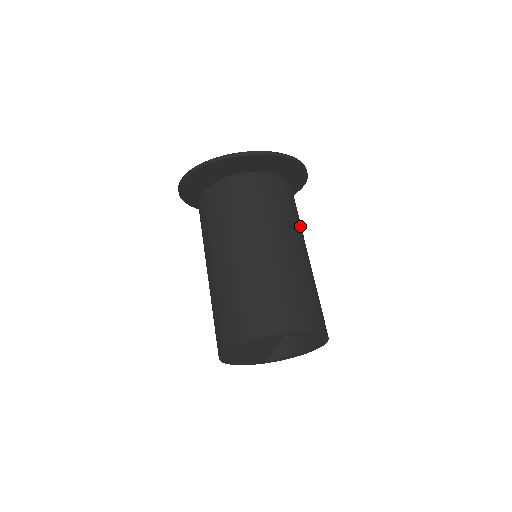
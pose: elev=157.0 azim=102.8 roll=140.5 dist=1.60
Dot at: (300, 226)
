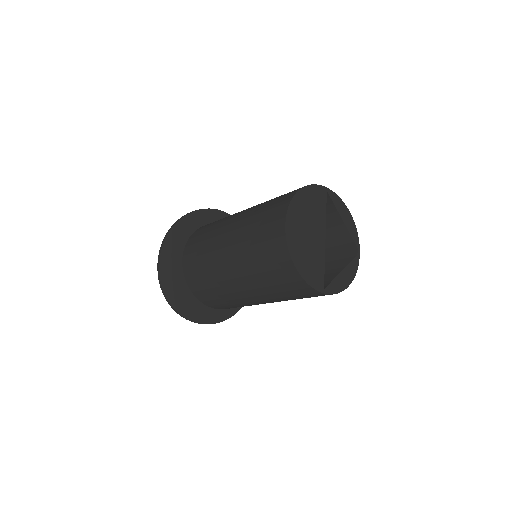
Dot at: occluded
